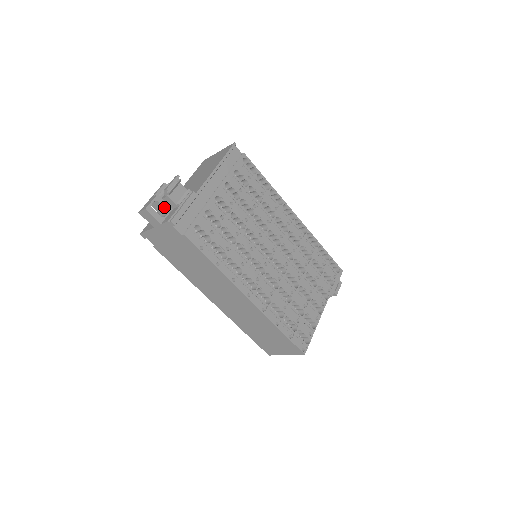
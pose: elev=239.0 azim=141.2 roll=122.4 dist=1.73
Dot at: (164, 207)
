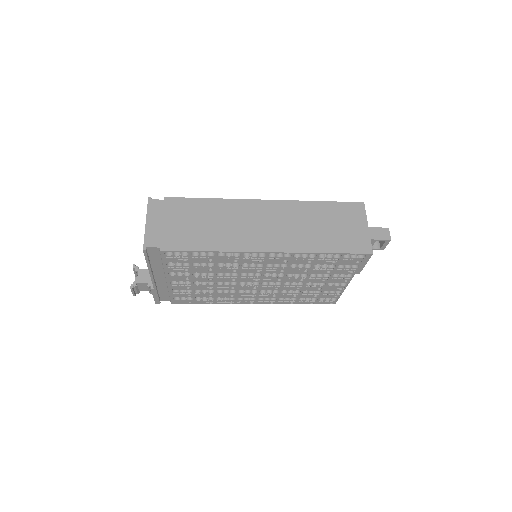
Dot at: occluded
